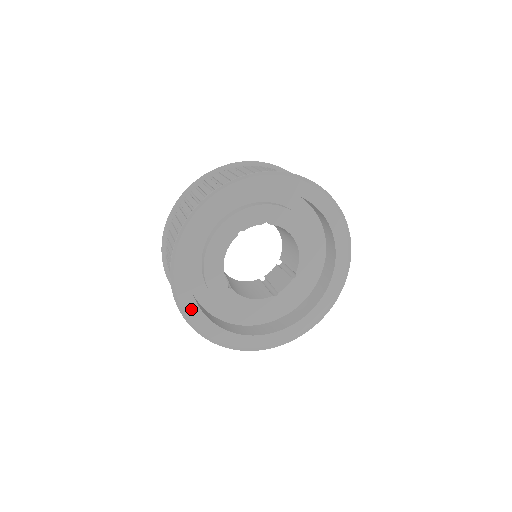
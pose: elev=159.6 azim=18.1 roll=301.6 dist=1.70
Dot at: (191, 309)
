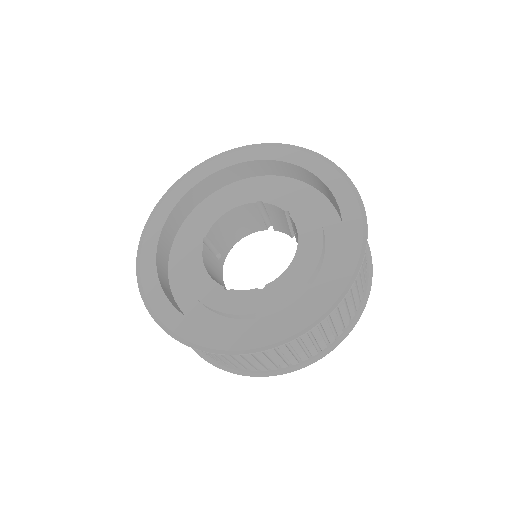
Dot at: (160, 218)
